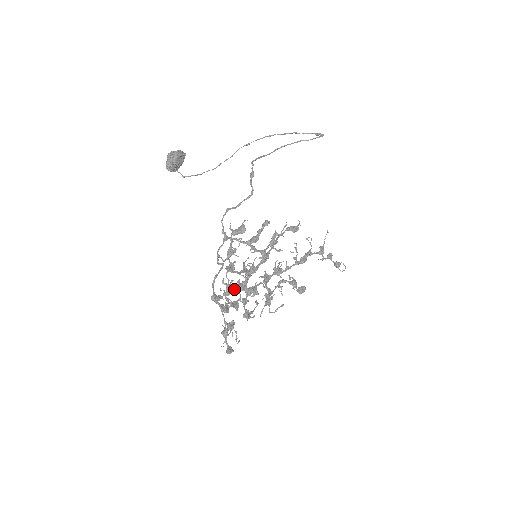
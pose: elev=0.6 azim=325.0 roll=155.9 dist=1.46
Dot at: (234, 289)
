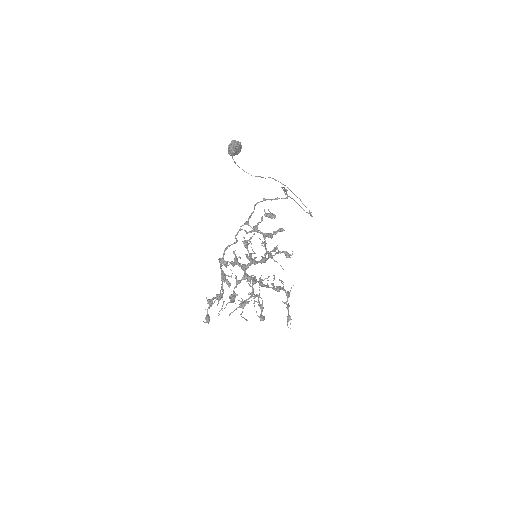
Dot at: occluded
